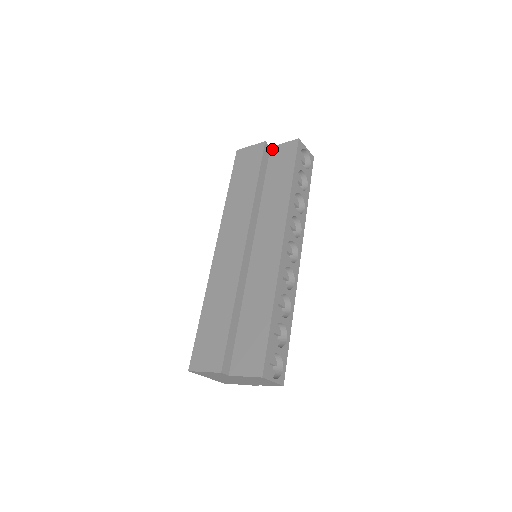
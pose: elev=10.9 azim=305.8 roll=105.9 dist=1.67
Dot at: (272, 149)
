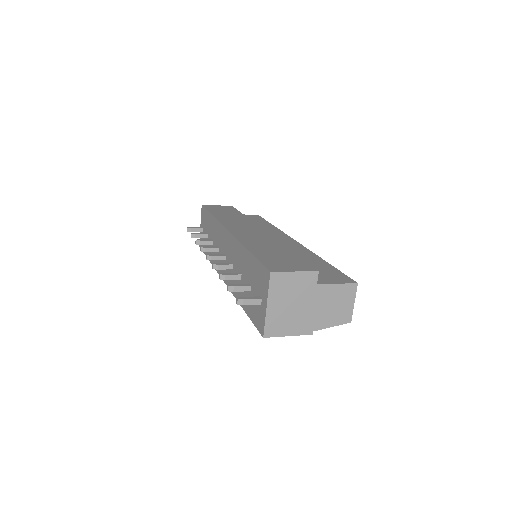
Dot at: occluded
